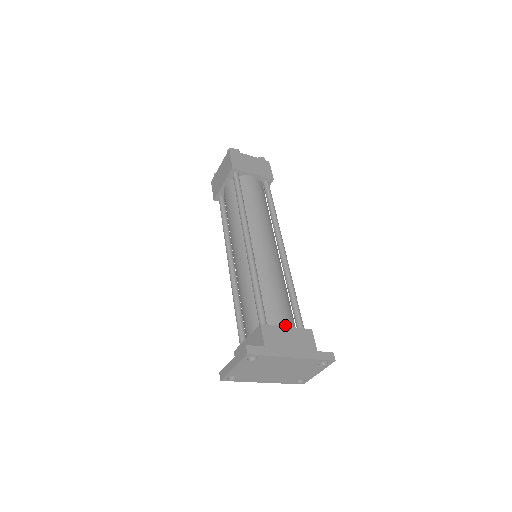
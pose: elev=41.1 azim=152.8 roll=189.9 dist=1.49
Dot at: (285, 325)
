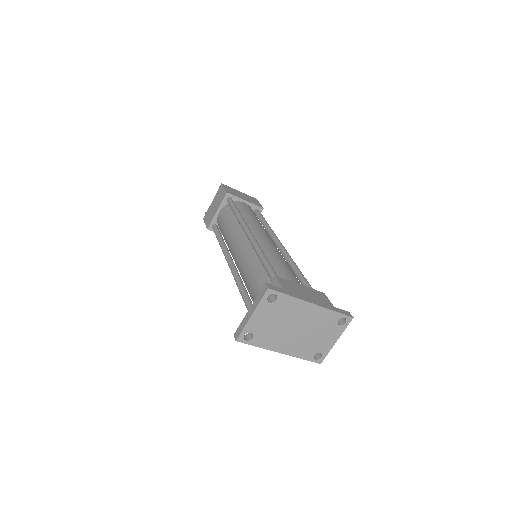
Dot at: occluded
